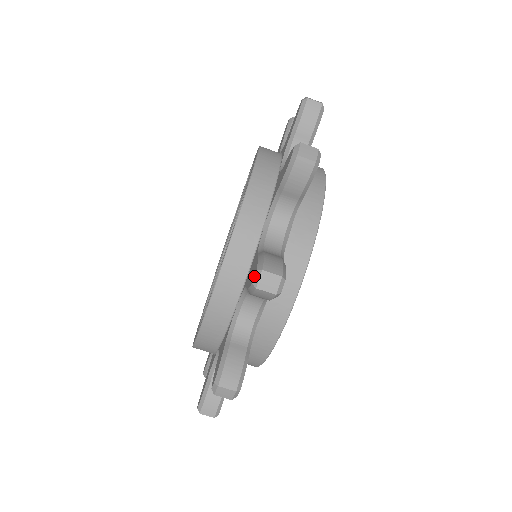
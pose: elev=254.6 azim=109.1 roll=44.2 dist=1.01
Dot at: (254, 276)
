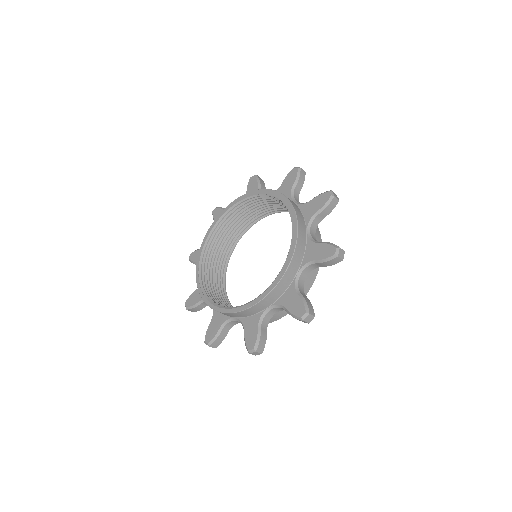
Dot at: (251, 350)
